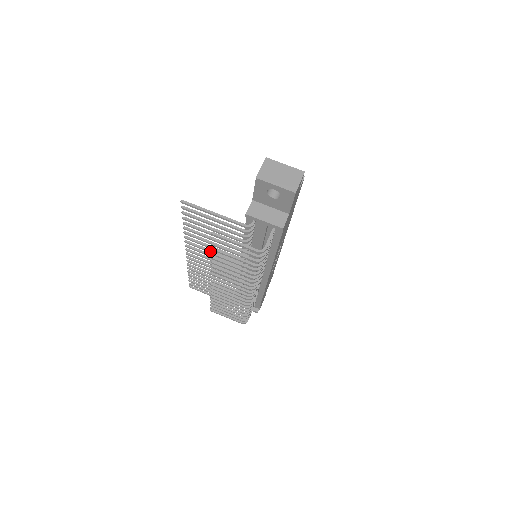
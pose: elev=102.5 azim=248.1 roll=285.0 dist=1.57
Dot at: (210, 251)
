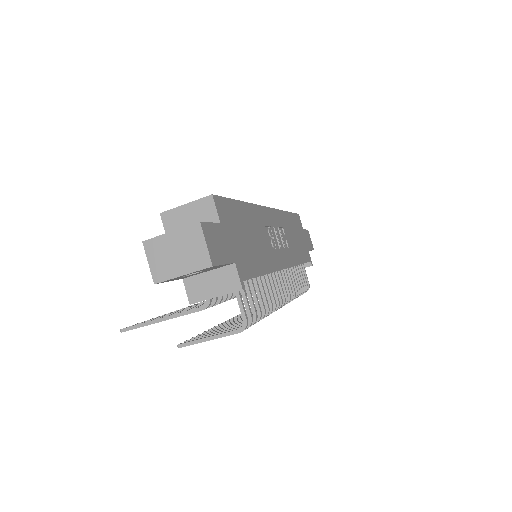
Dot at: occluded
